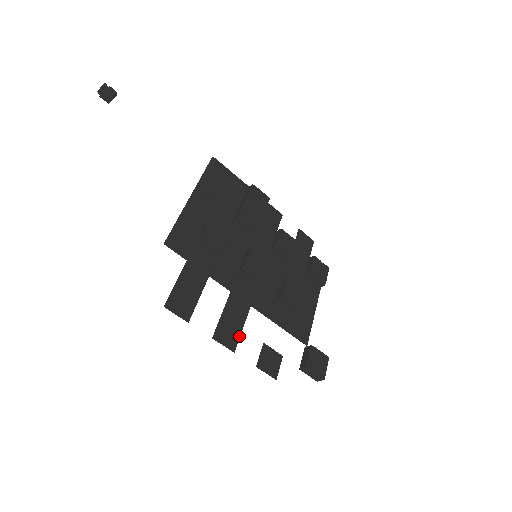
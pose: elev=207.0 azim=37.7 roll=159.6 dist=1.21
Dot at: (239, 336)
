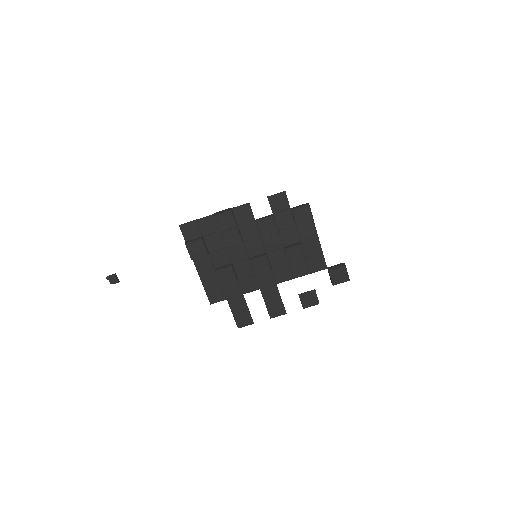
Dot at: (283, 305)
